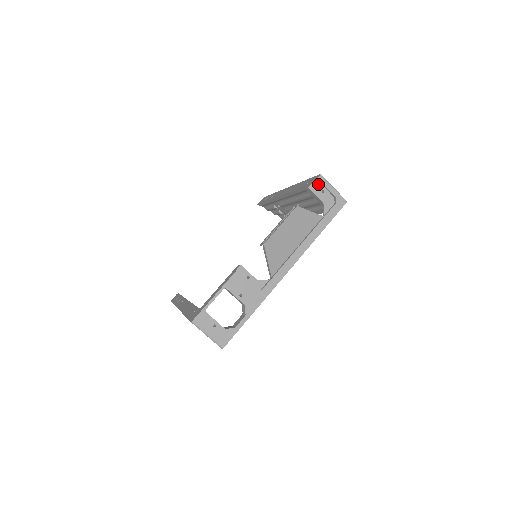
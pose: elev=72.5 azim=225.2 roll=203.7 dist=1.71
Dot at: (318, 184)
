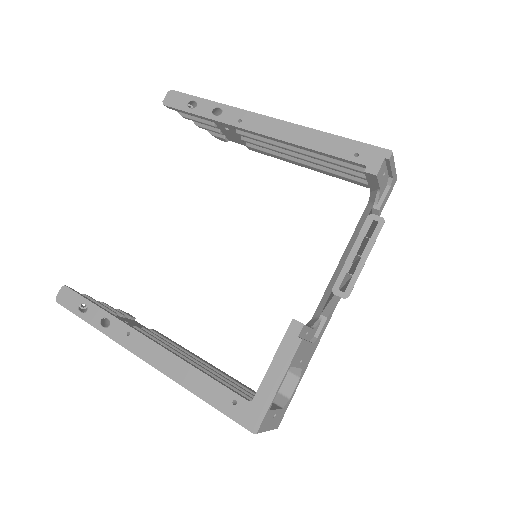
Dot at: (384, 165)
